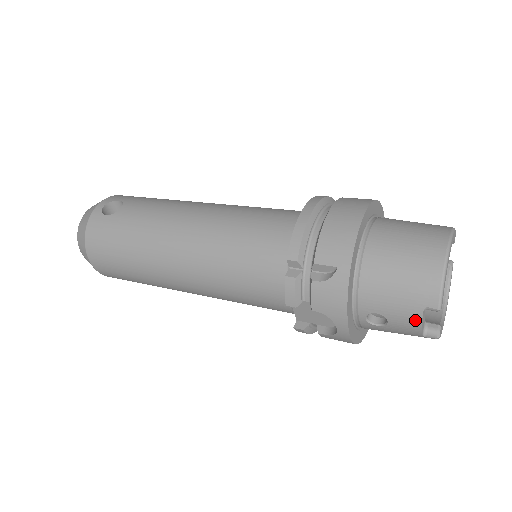
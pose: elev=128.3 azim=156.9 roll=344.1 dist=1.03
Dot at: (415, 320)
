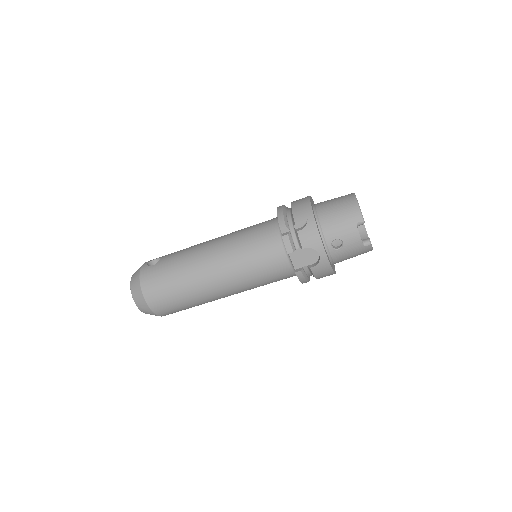
Dot at: (355, 233)
